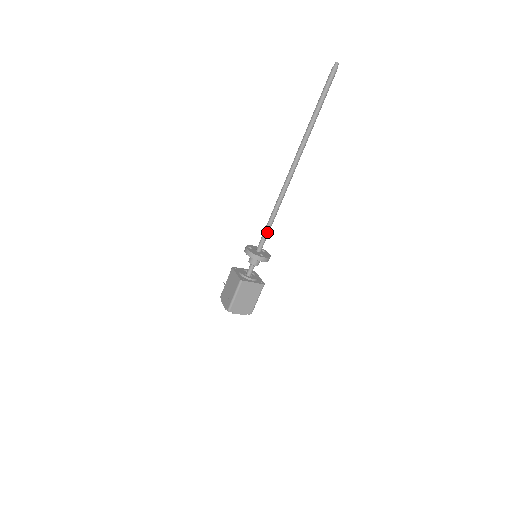
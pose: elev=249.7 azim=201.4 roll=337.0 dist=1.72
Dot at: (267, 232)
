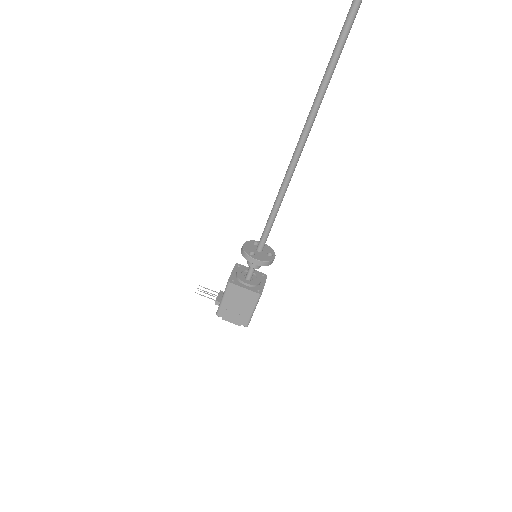
Dot at: occluded
